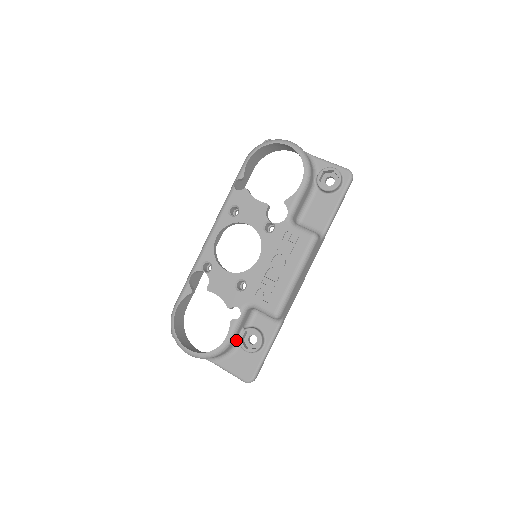
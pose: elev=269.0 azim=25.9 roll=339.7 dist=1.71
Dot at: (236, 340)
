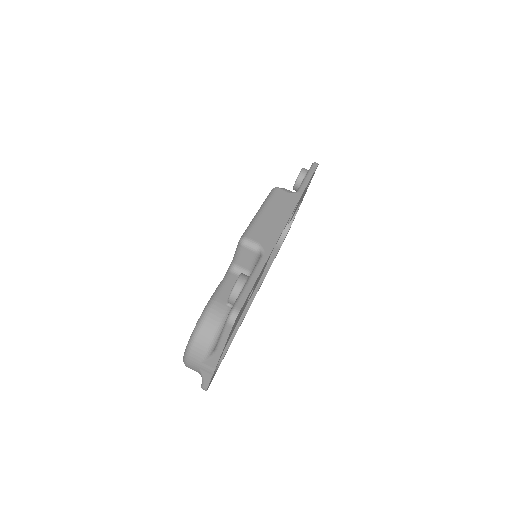
Dot at: (227, 305)
